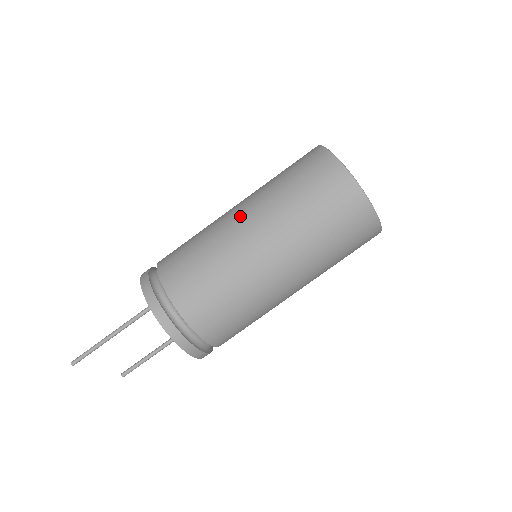
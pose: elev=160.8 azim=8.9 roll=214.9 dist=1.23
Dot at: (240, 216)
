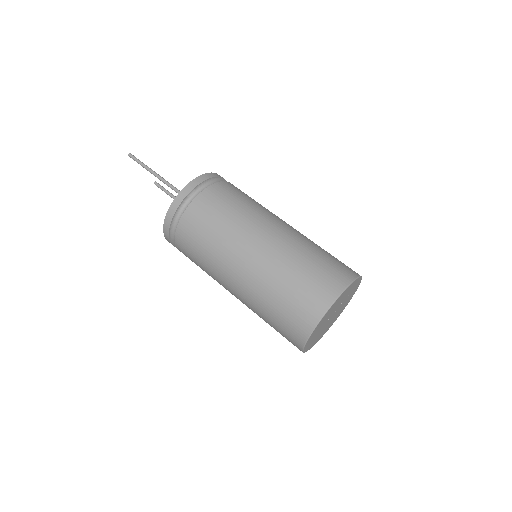
Dot at: (246, 260)
